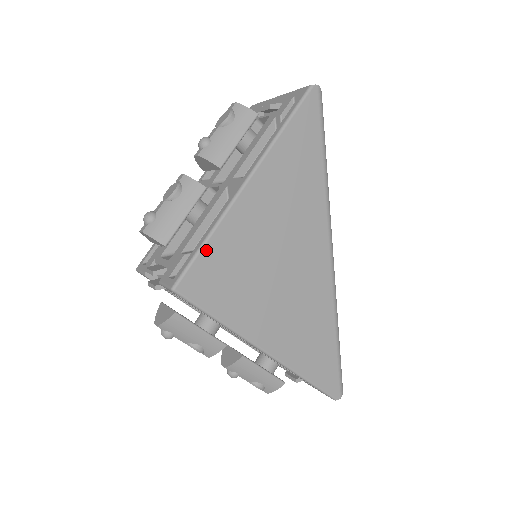
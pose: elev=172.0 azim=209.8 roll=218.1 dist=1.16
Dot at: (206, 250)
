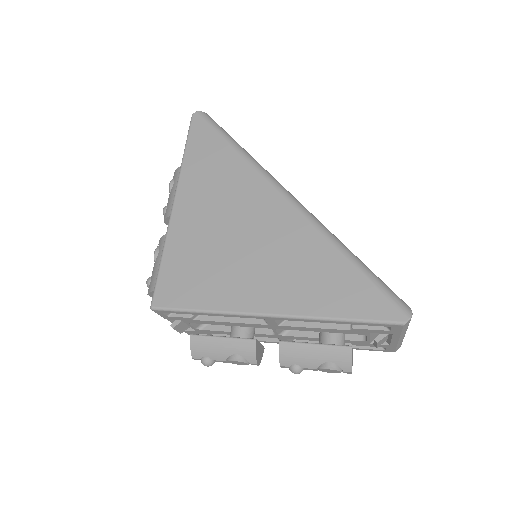
Dot at: (164, 265)
